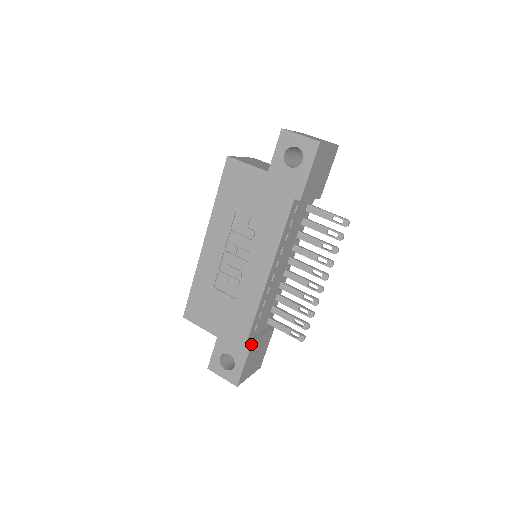
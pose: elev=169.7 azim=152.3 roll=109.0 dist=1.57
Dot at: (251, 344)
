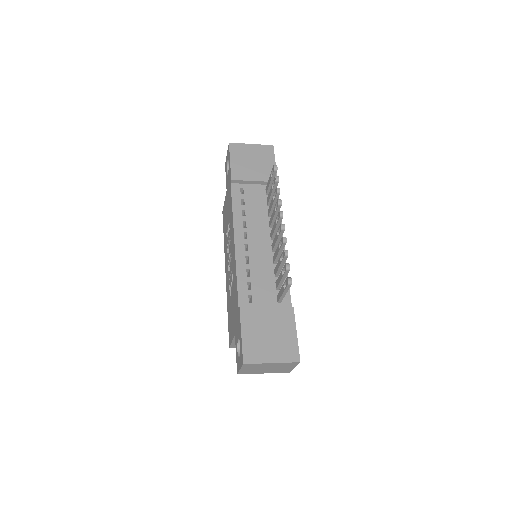
Dot at: (239, 309)
